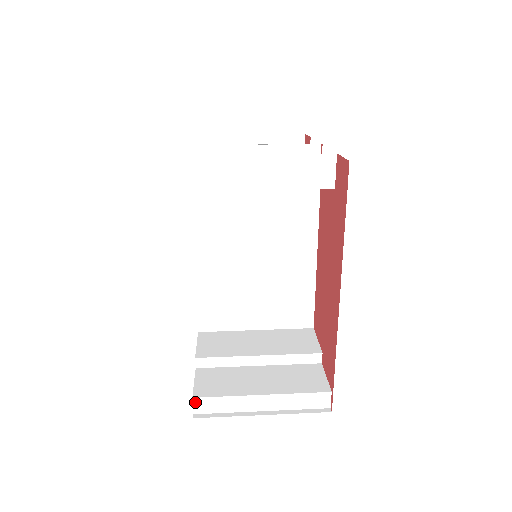
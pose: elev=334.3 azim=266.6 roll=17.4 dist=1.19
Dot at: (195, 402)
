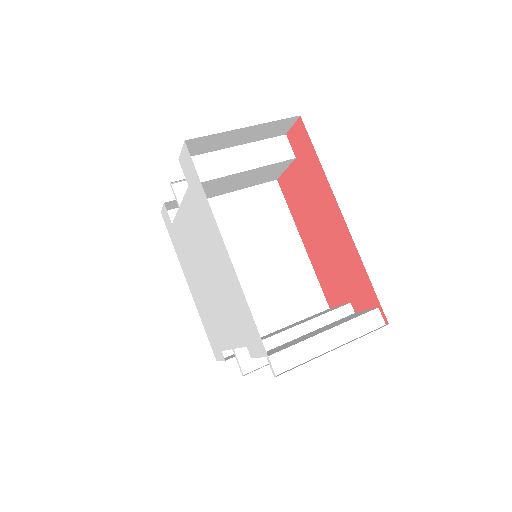
Dot at: (270, 361)
